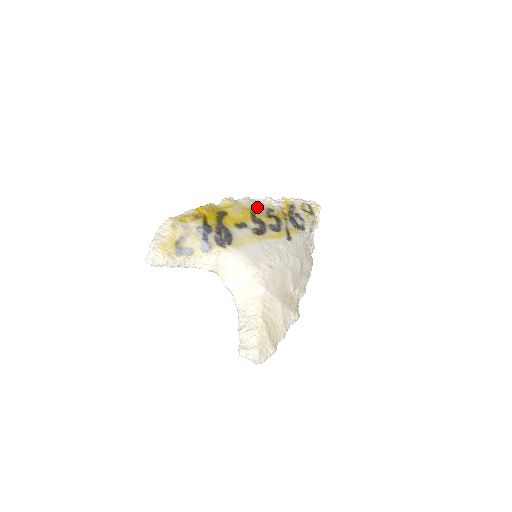
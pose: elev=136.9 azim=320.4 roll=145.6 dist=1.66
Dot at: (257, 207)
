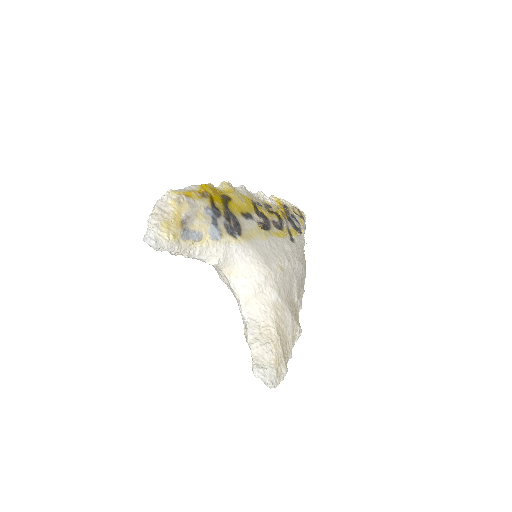
Dot at: (256, 199)
